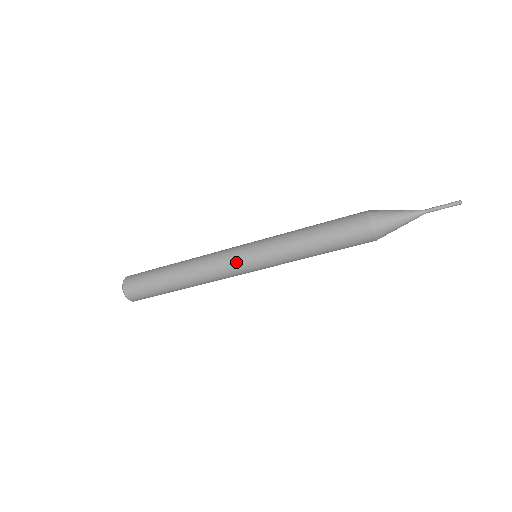
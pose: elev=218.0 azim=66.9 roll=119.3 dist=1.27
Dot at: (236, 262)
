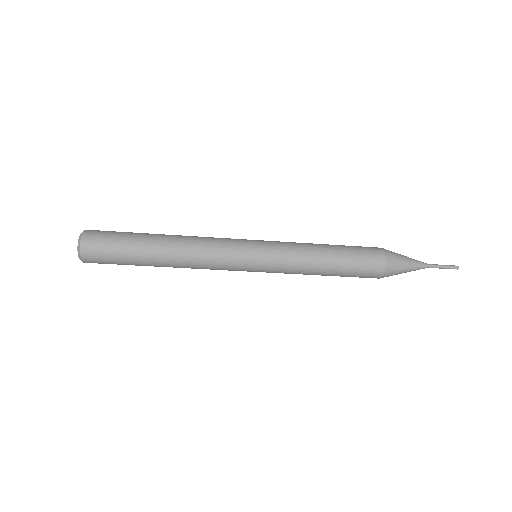
Dot at: (238, 258)
